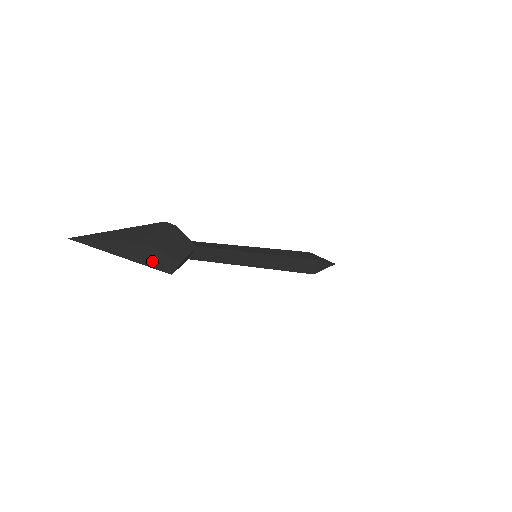
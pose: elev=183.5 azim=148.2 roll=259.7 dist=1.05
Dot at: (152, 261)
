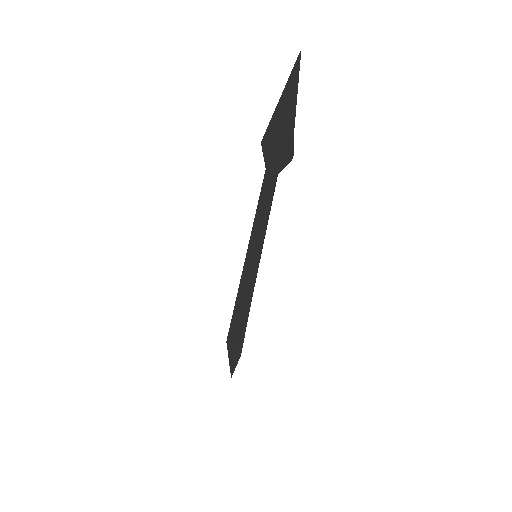
Dot at: (293, 132)
